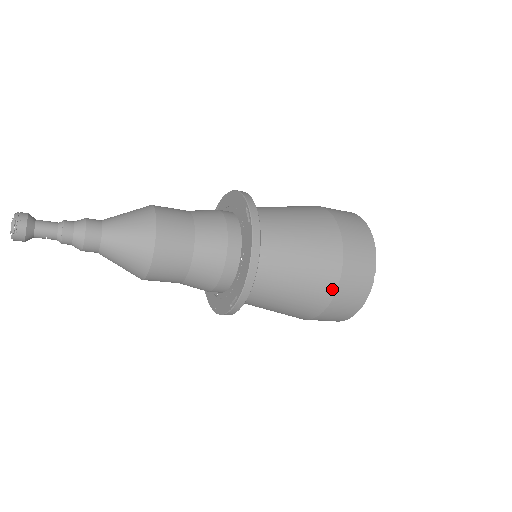
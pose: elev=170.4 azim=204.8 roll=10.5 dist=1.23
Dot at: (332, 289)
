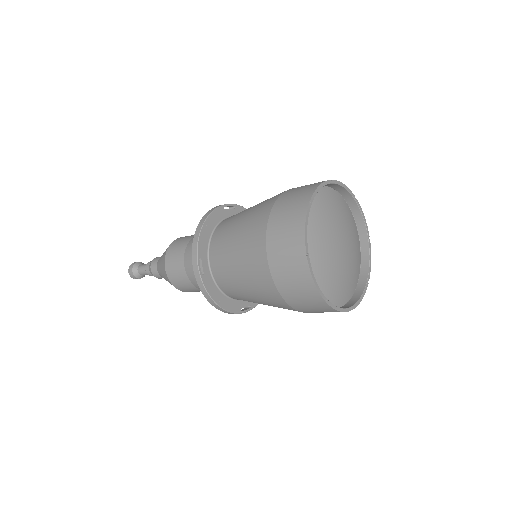
Dot at: (293, 309)
